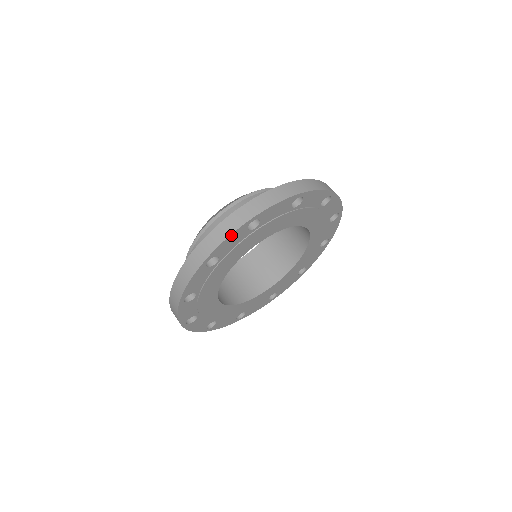
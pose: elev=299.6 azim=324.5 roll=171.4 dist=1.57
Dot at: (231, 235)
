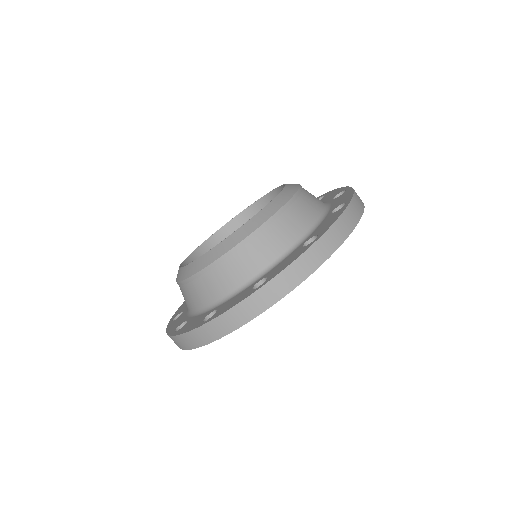
Dot at: (309, 275)
